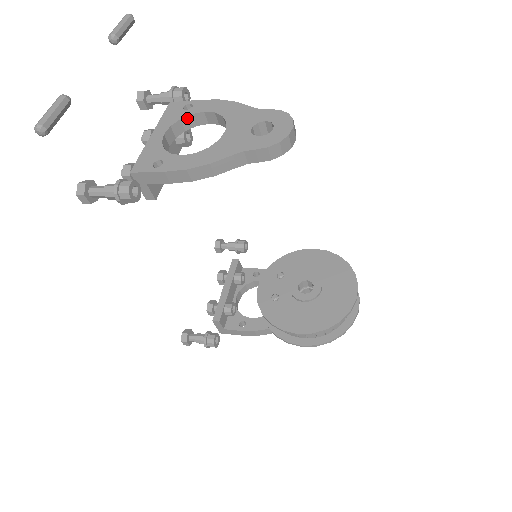
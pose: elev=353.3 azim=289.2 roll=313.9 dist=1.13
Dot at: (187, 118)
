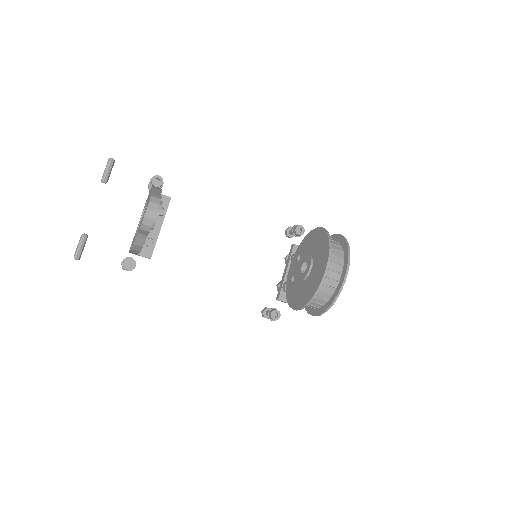
Dot at: occluded
